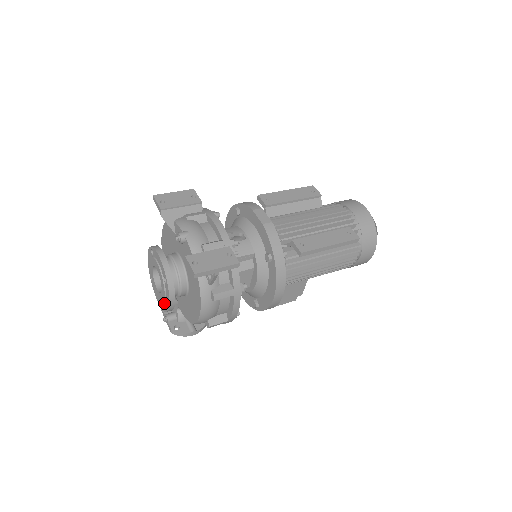
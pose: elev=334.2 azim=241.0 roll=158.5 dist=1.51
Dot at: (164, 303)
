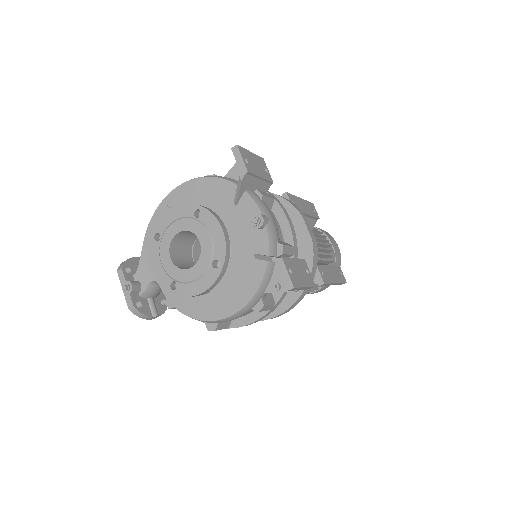
Dot at: (180, 284)
